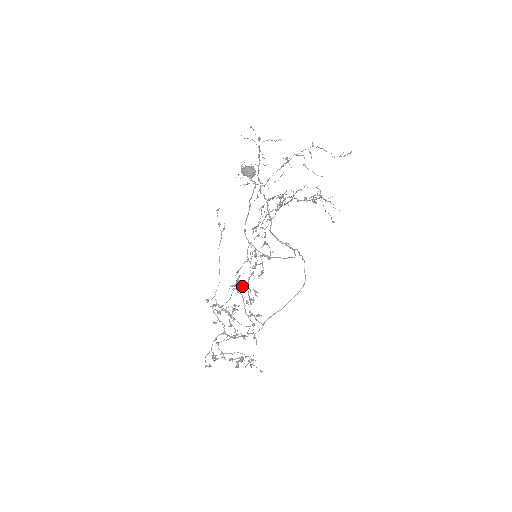
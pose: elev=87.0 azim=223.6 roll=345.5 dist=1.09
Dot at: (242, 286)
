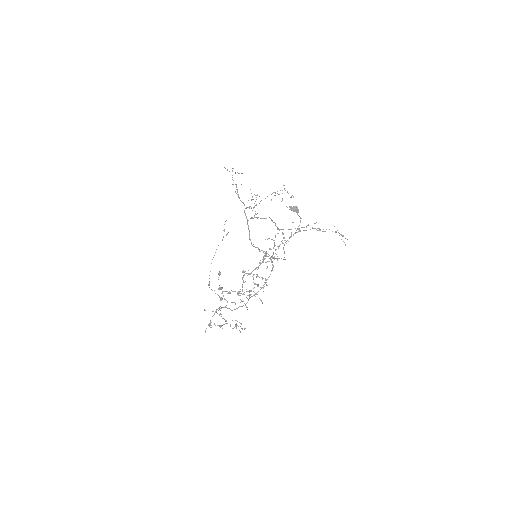
Dot at: (258, 276)
